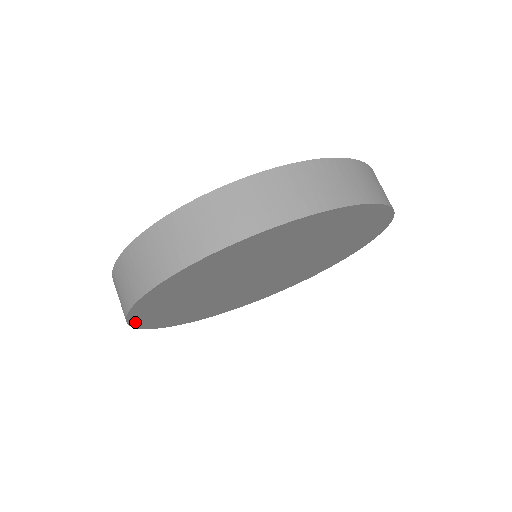
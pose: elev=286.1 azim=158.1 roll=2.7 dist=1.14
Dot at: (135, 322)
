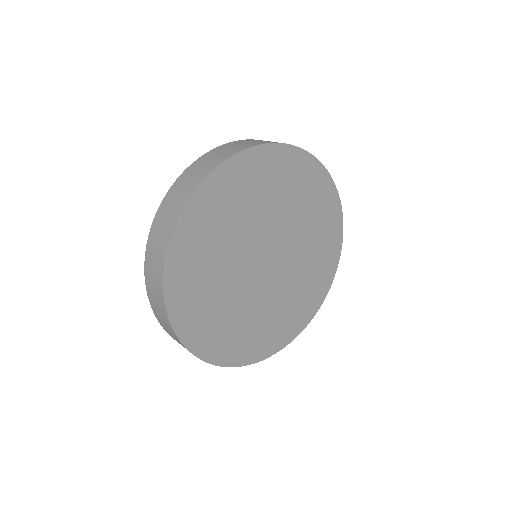
Dot at: (197, 196)
